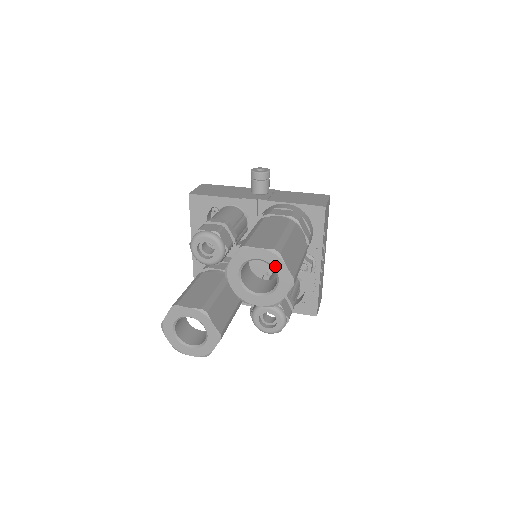
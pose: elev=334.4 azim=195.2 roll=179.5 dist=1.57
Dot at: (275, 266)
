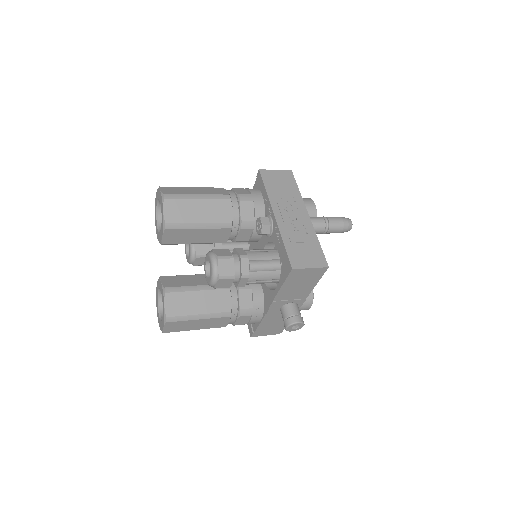
Dot at: (159, 197)
